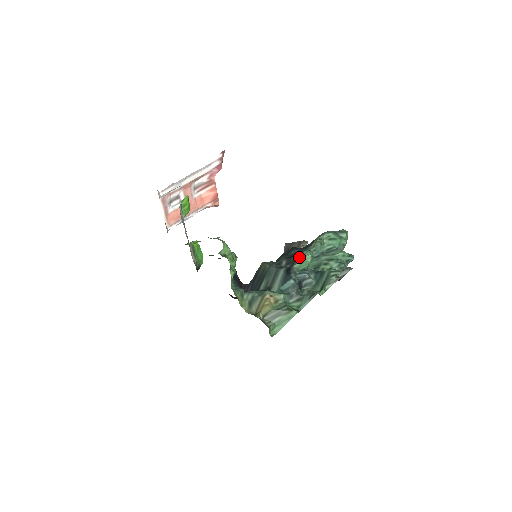
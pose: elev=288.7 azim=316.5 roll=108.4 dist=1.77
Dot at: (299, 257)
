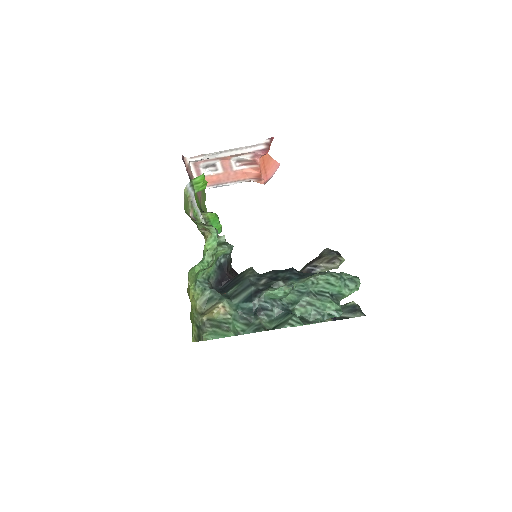
Dot at: (280, 284)
